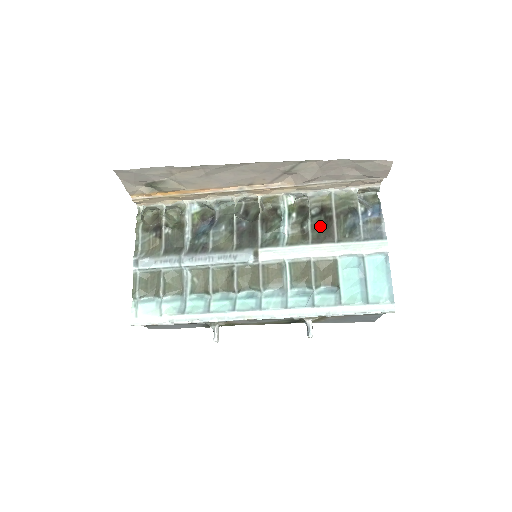
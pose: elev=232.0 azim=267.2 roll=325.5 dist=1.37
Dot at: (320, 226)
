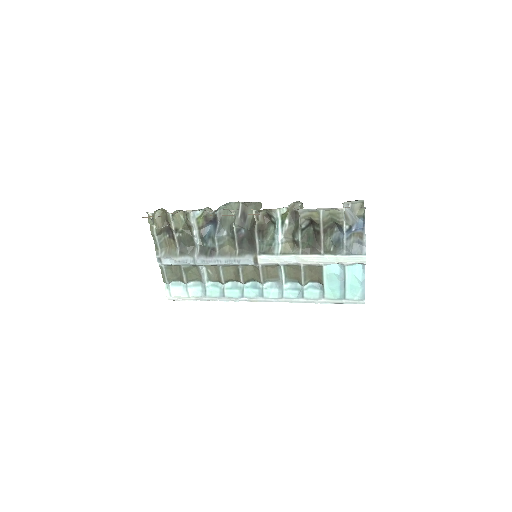
Dot at: (309, 237)
